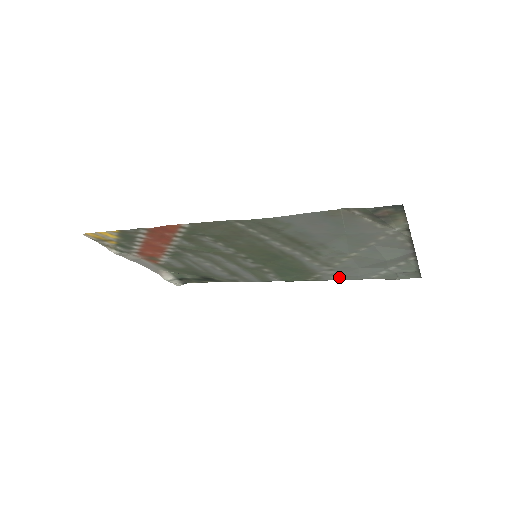
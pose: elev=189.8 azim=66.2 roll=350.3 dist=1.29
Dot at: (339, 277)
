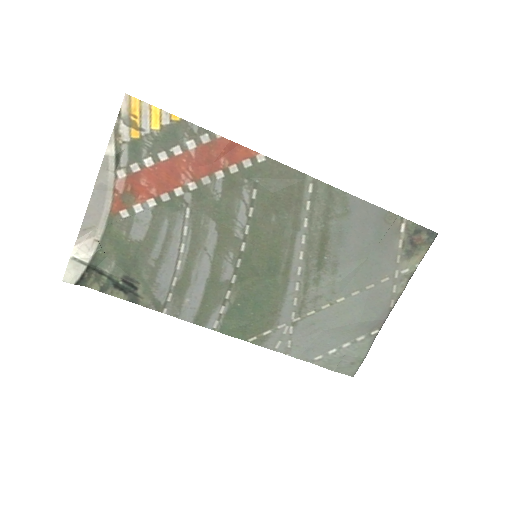
Dot at: (285, 346)
